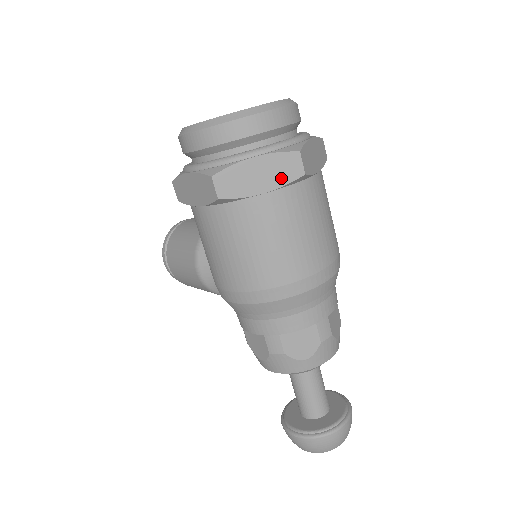
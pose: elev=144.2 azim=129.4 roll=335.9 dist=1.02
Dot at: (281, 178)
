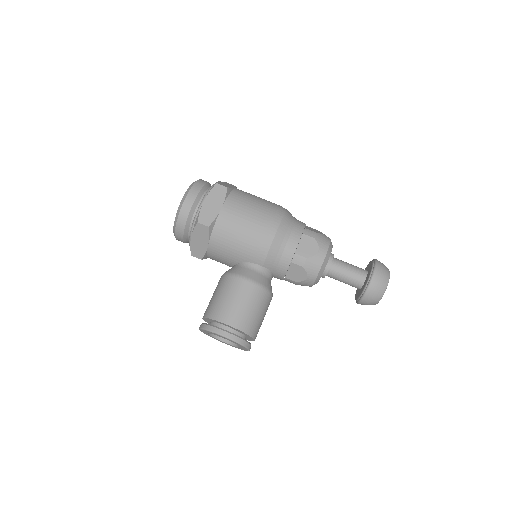
Dot at: (233, 186)
